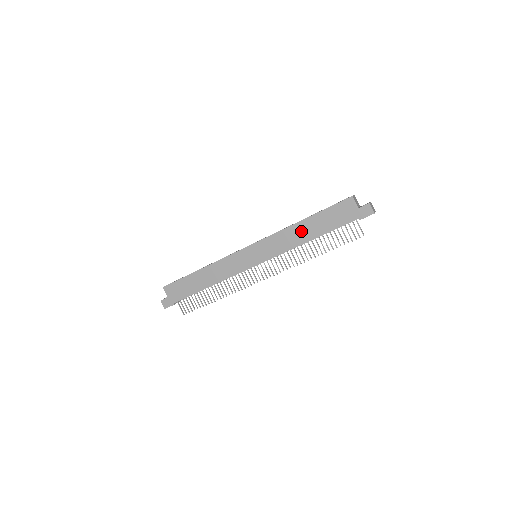
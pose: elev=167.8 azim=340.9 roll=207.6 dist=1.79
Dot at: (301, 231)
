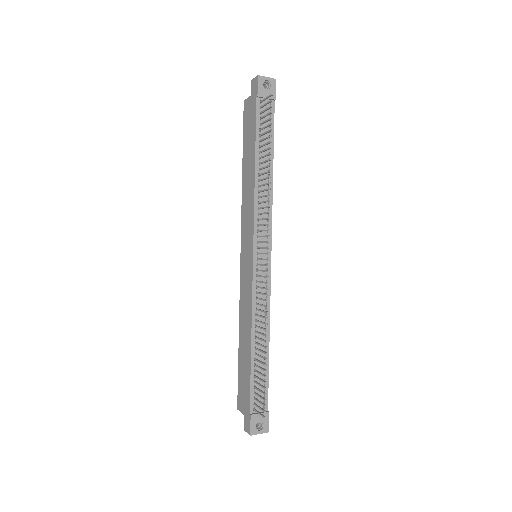
Dot at: (247, 178)
